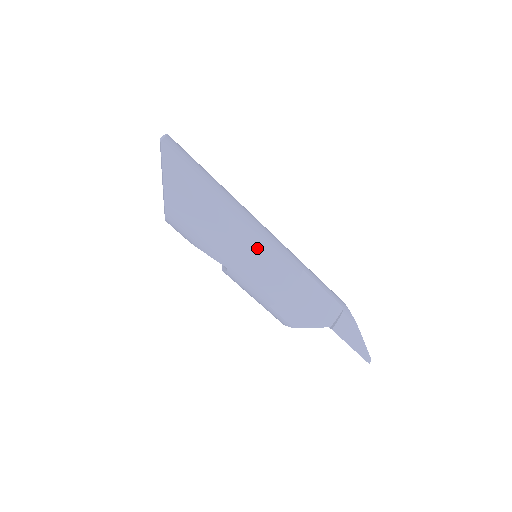
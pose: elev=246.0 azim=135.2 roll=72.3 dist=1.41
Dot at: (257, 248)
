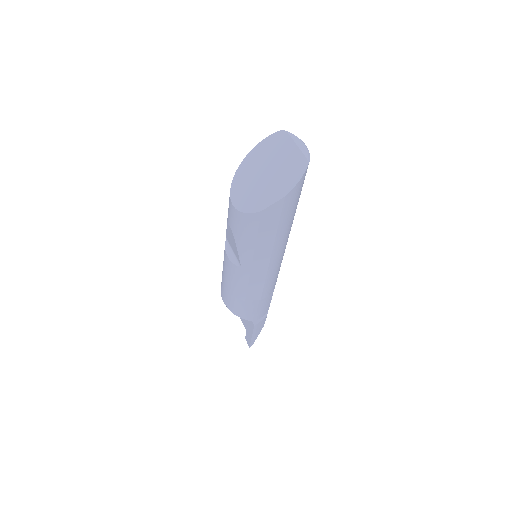
Dot at: (275, 268)
